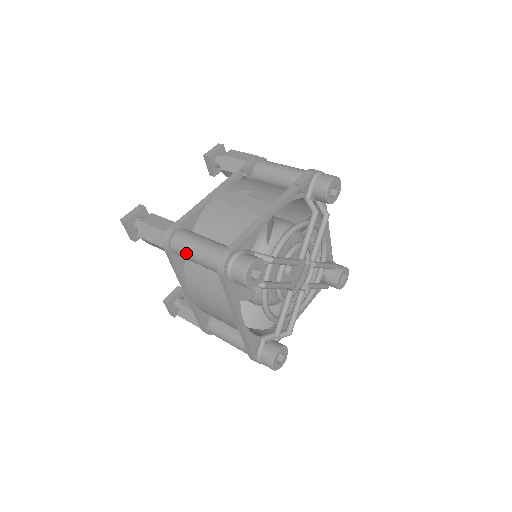
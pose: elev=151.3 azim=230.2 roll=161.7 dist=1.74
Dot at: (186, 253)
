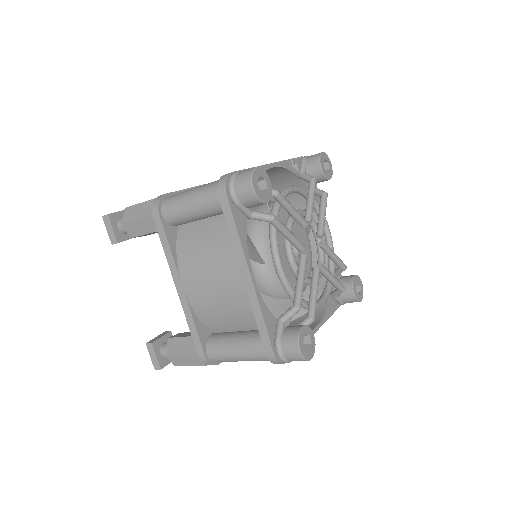
Dot at: (179, 203)
